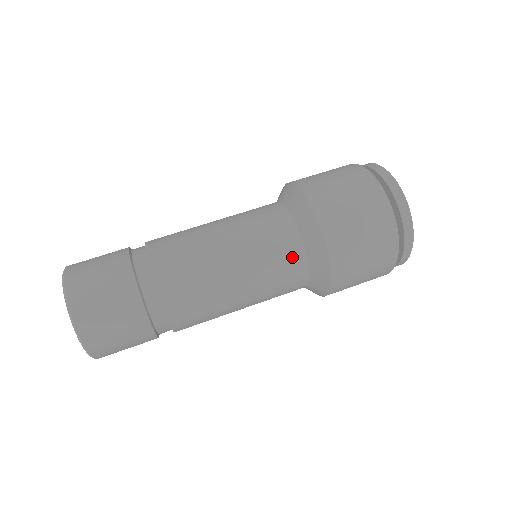
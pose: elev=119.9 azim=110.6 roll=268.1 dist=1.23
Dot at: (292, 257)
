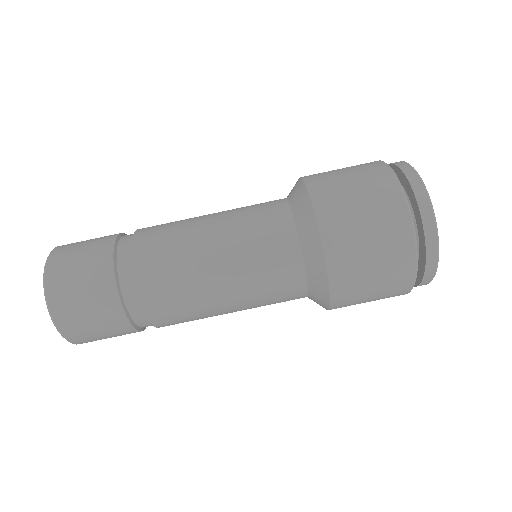
Dot at: (292, 296)
